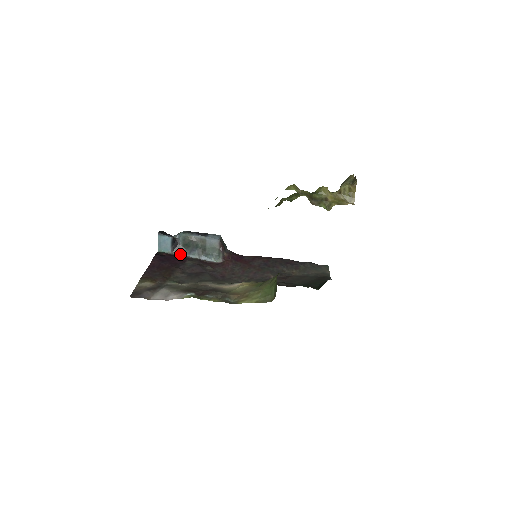
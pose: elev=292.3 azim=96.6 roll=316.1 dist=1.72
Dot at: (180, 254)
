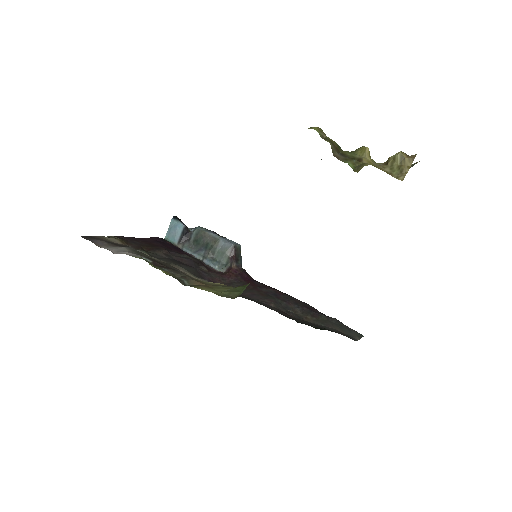
Dot at: (185, 250)
